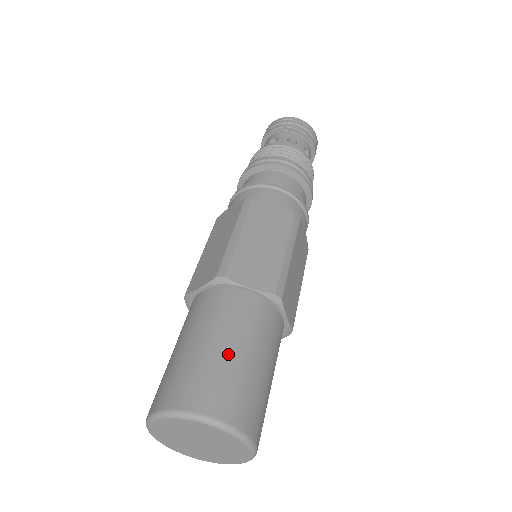
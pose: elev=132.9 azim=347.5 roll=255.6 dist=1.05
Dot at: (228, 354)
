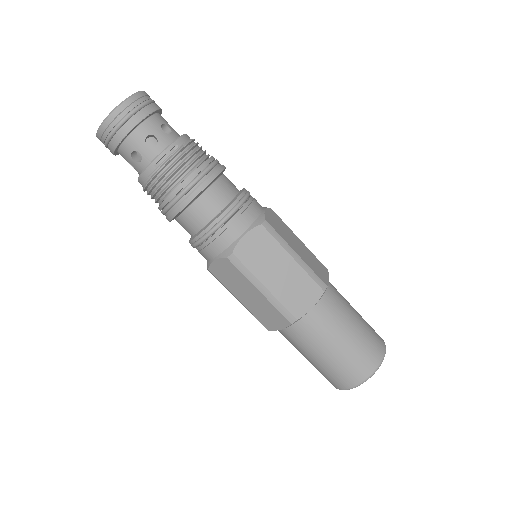
Dot at: (346, 345)
